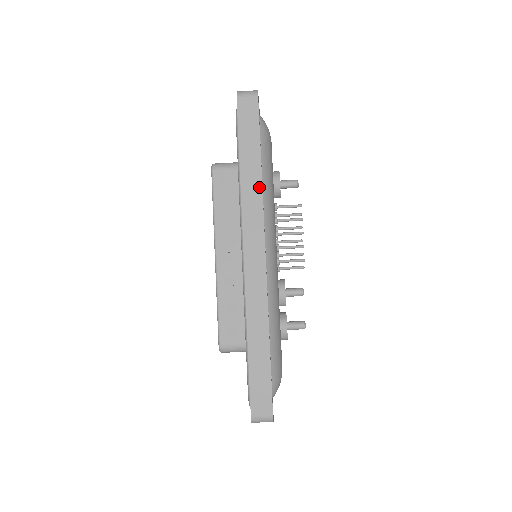
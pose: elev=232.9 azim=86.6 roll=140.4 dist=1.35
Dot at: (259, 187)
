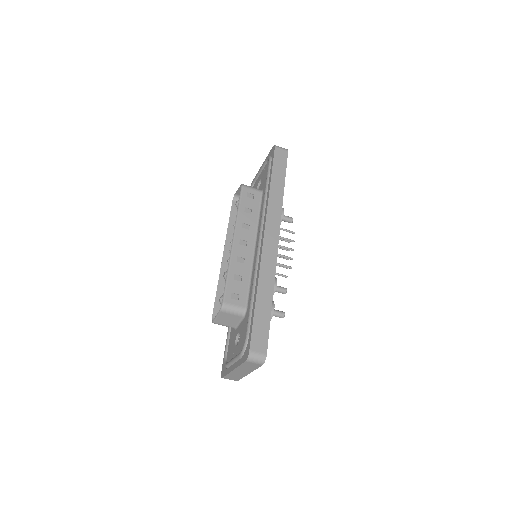
Dot at: (281, 199)
